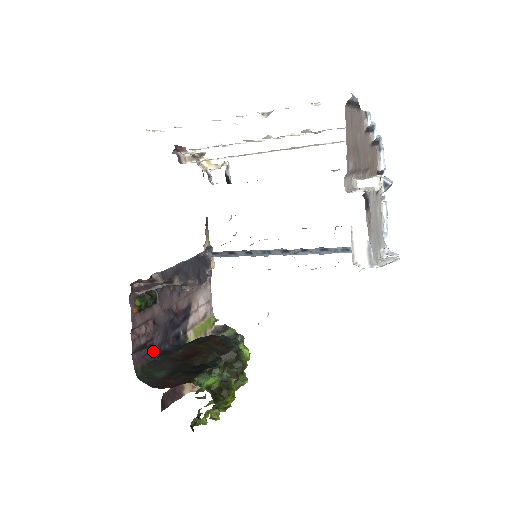
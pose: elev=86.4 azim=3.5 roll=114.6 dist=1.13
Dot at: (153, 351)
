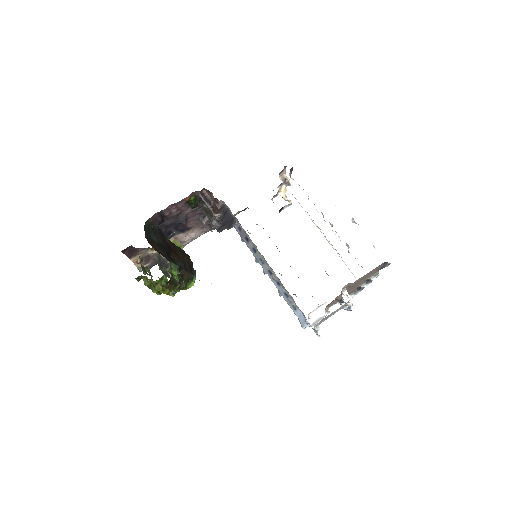
Dot at: (160, 223)
